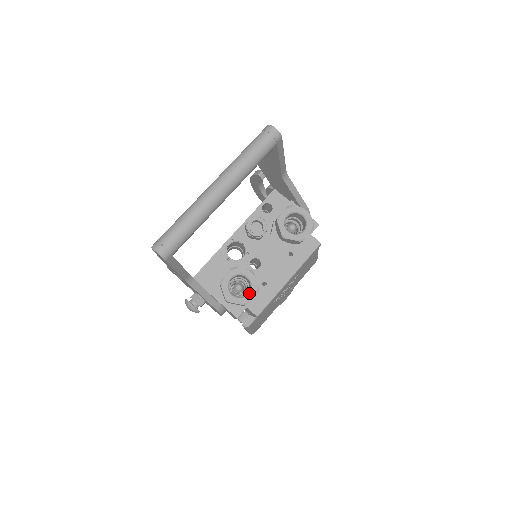
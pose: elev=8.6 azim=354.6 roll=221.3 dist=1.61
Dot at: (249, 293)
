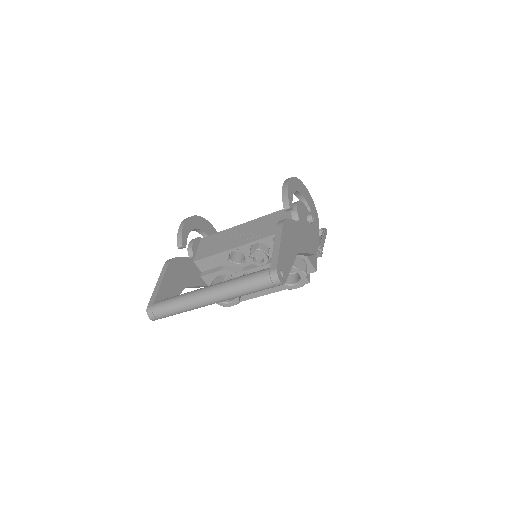
Dot at: (230, 303)
